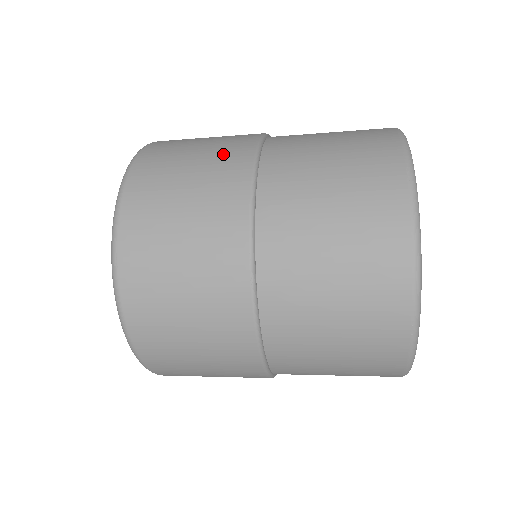
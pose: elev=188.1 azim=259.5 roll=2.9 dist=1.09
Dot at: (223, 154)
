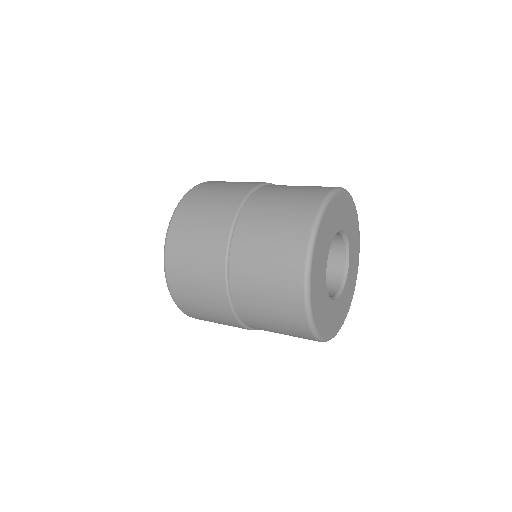
Dot at: (230, 195)
